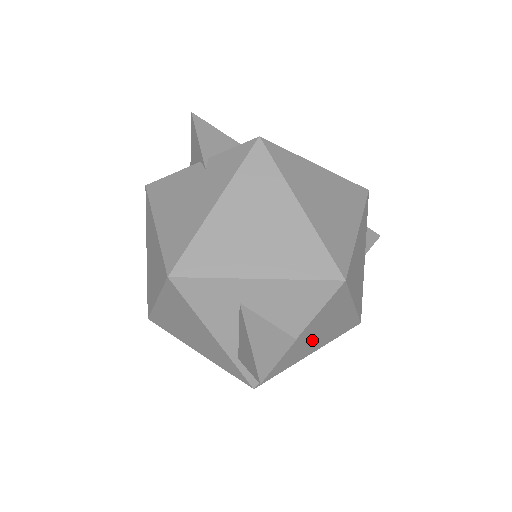
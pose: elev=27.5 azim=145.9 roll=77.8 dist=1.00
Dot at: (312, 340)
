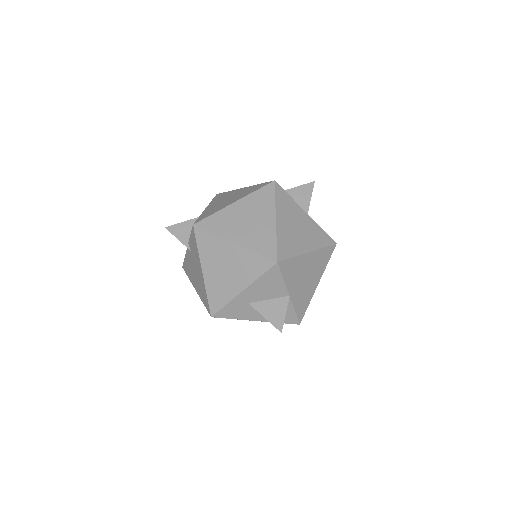
Dot at: (305, 284)
